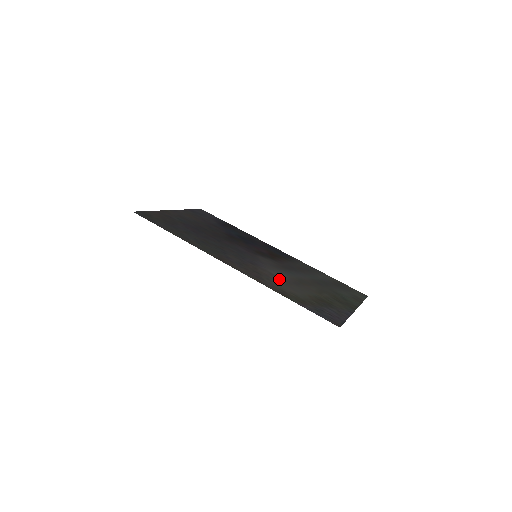
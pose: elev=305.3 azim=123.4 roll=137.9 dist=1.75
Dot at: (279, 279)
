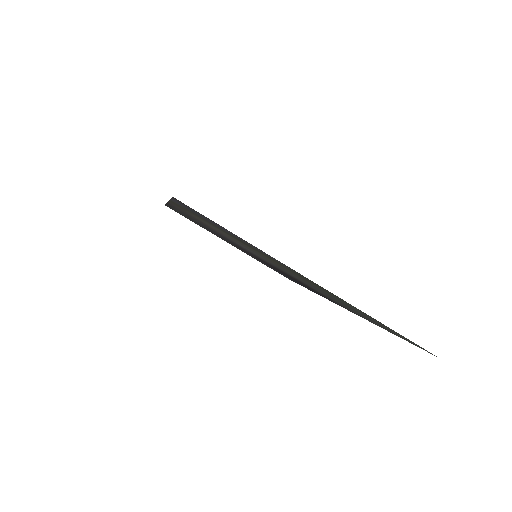
Dot at: (225, 235)
